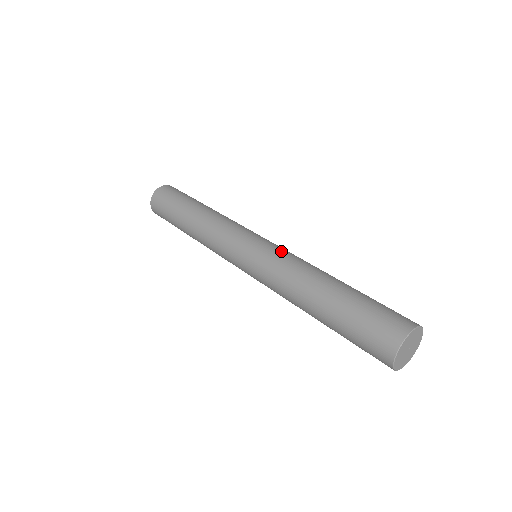
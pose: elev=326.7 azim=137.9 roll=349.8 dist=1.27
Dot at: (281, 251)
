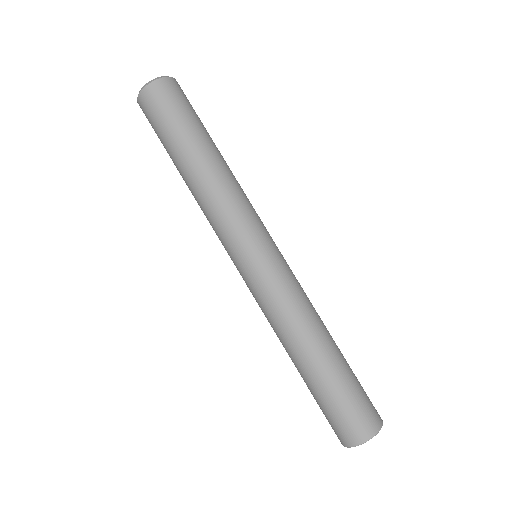
Dot at: (284, 283)
